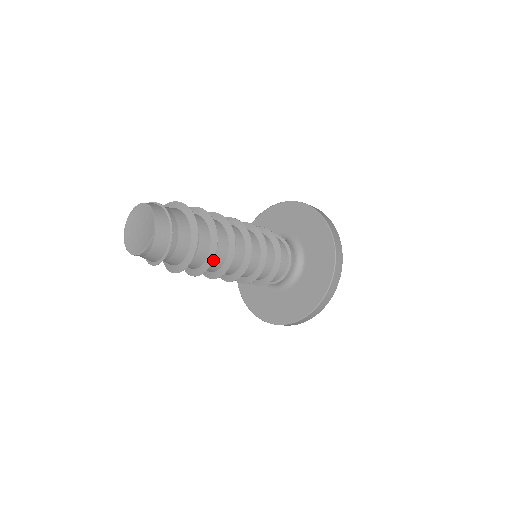
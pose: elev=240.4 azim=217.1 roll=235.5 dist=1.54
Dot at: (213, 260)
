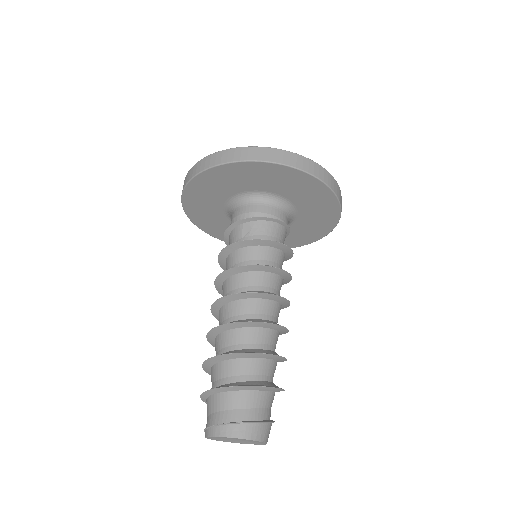
Dot at: occluded
